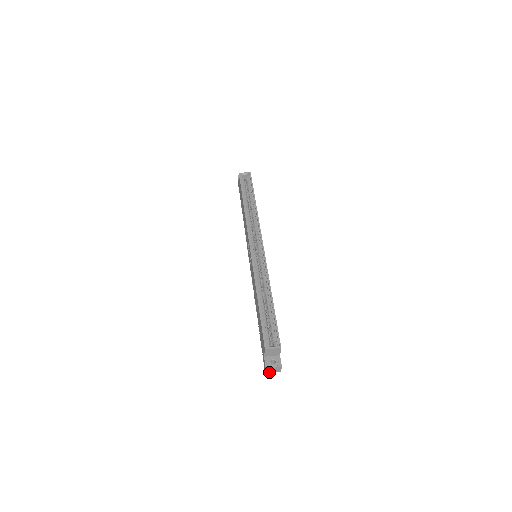
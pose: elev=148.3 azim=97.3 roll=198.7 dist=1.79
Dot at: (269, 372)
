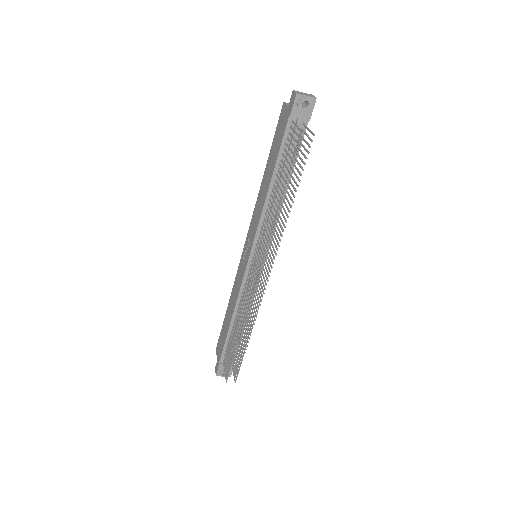
Dot at: (301, 95)
